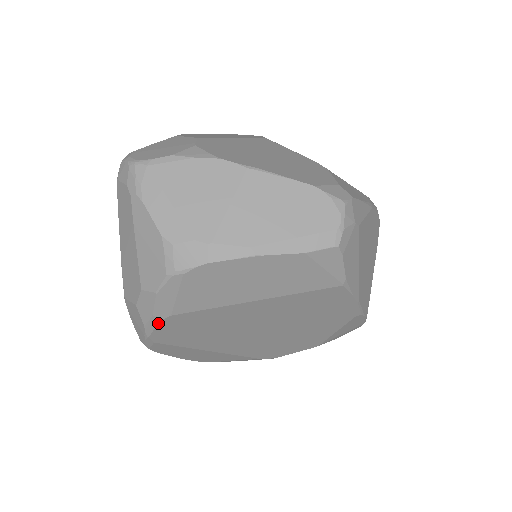
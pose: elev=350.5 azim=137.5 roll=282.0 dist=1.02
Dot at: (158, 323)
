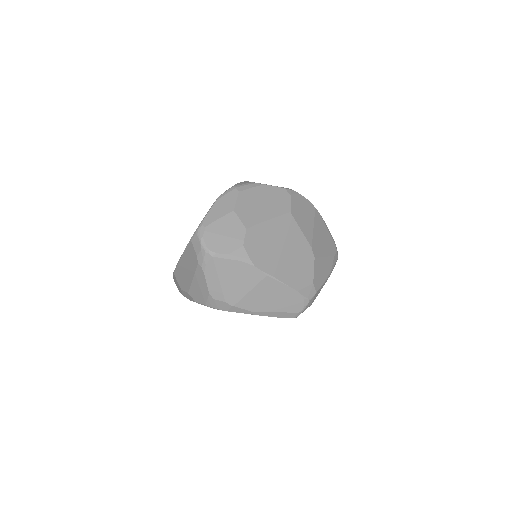
Dot at: occluded
